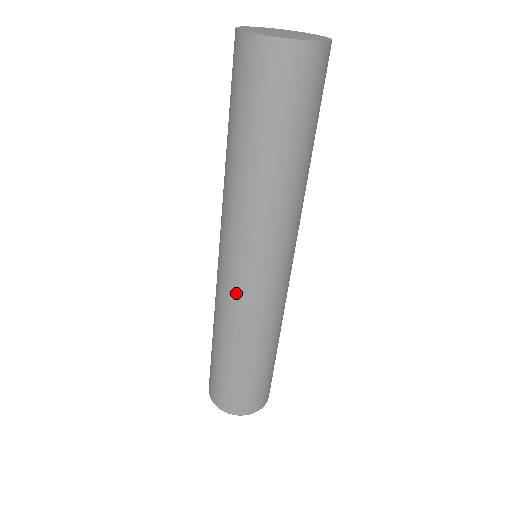
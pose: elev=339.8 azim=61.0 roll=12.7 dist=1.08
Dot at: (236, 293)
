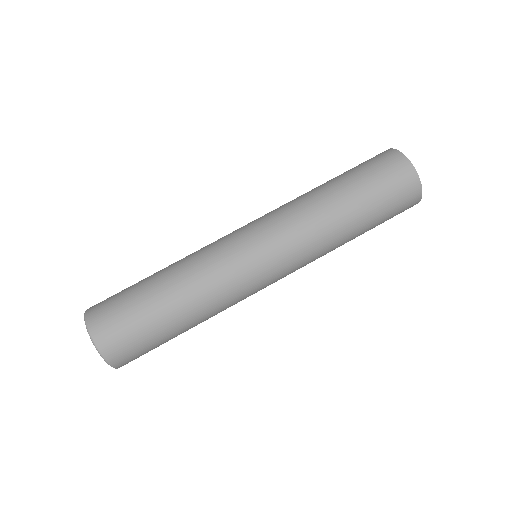
Dot at: (241, 267)
